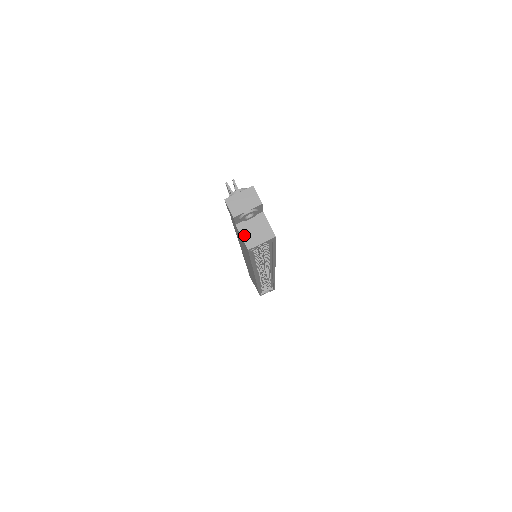
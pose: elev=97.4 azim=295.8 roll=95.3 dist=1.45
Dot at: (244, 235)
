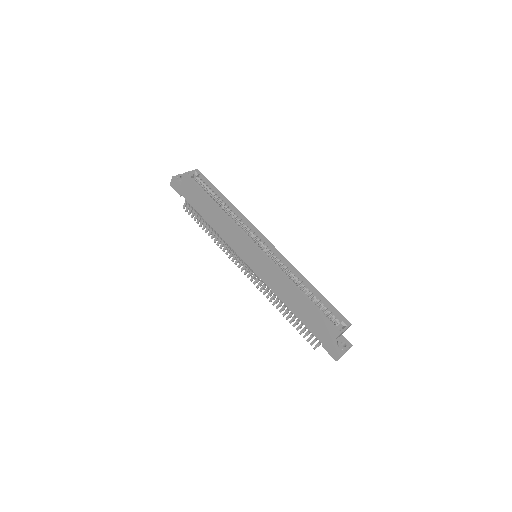
Dot at: (184, 179)
